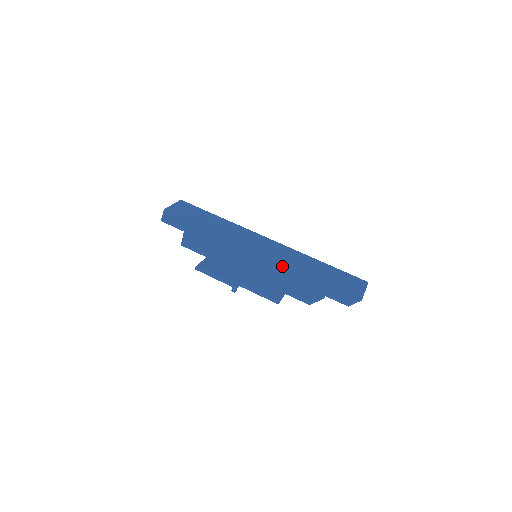
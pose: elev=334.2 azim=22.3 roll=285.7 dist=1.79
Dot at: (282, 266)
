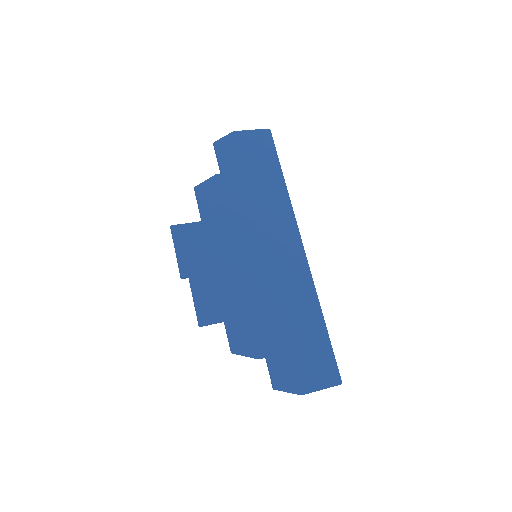
Dot at: (265, 289)
